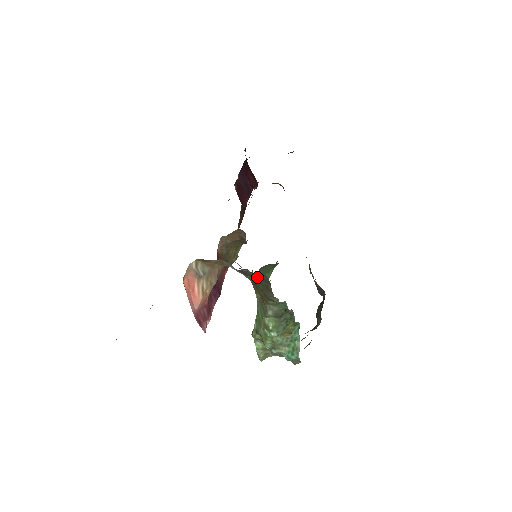
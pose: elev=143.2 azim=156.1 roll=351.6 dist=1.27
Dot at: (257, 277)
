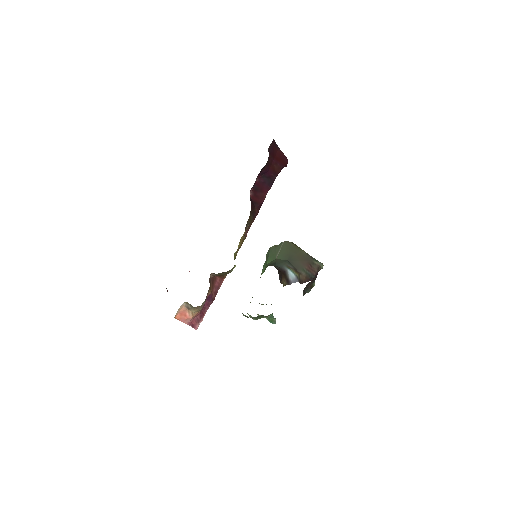
Dot at: occluded
